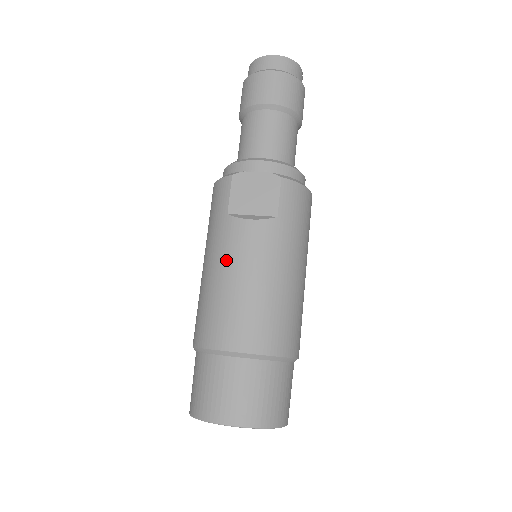
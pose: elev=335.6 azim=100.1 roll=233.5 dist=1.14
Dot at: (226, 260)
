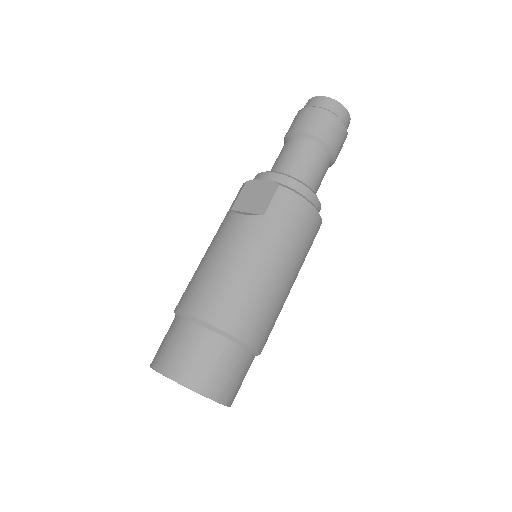
Dot at: (214, 244)
